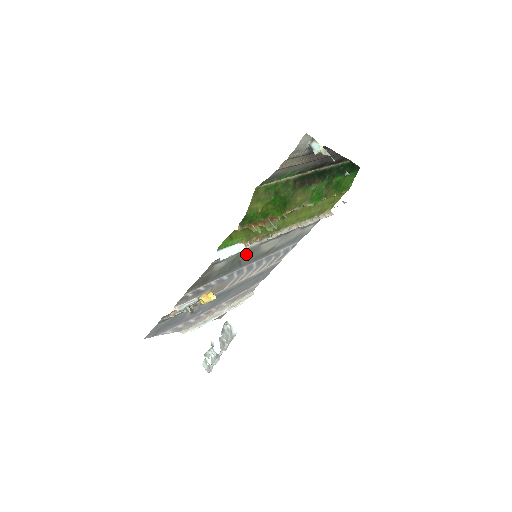
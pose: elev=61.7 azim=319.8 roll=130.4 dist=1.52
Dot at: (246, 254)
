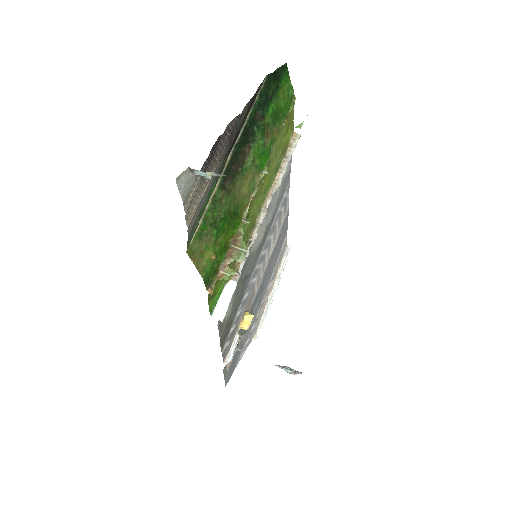
Dot at: (244, 270)
